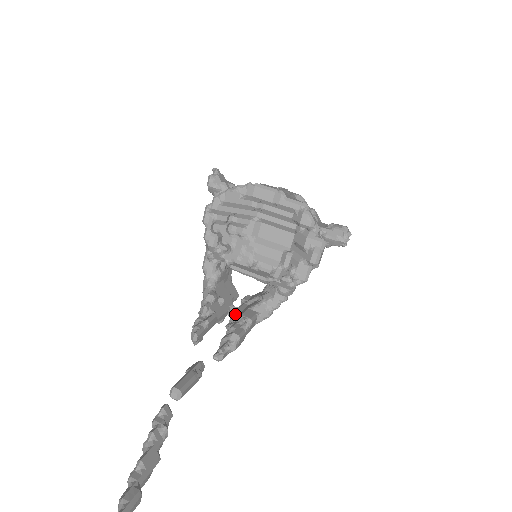
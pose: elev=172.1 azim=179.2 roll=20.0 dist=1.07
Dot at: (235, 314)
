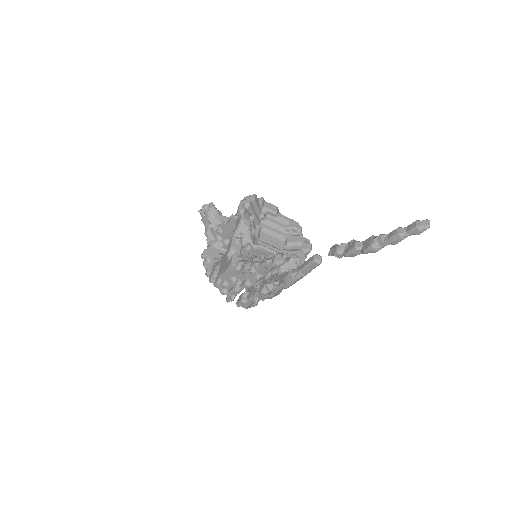
Dot at: (265, 281)
